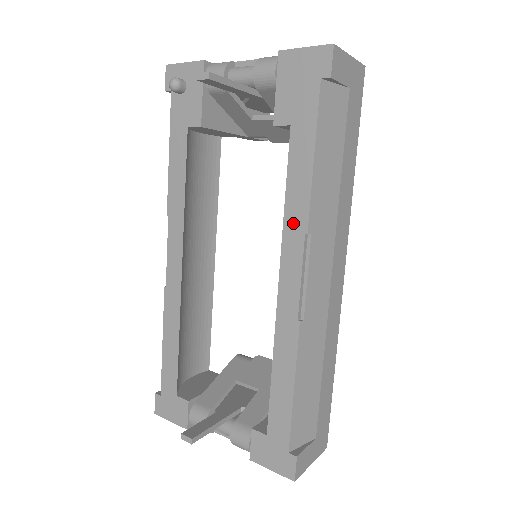
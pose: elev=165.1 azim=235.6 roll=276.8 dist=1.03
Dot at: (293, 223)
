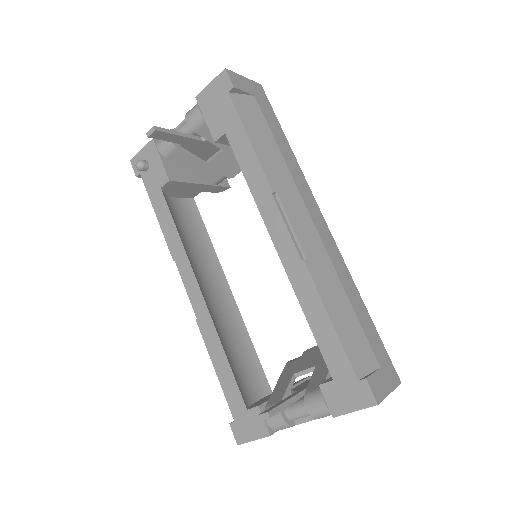
Dot at: (260, 193)
